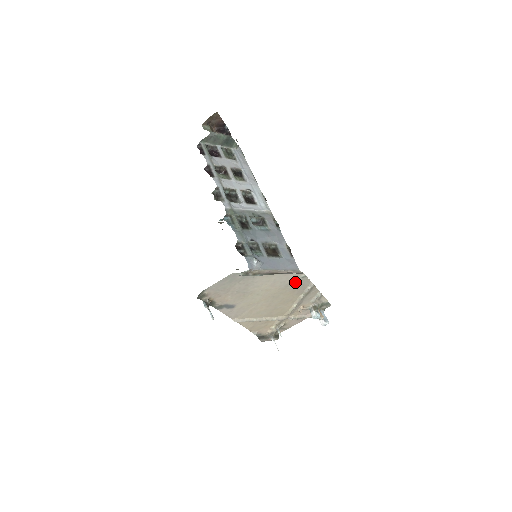
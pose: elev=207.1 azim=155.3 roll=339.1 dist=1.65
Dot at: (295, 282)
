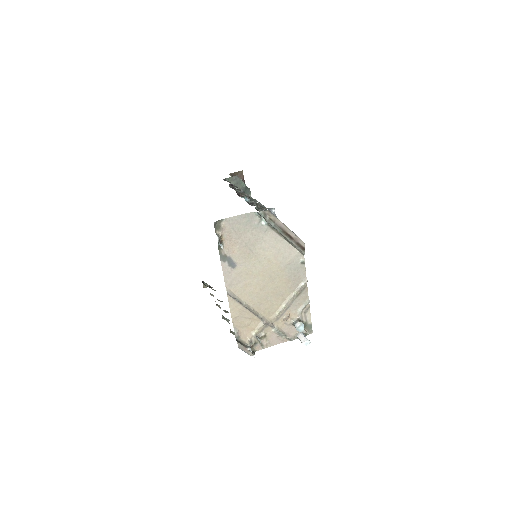
Dot at: (294, 267)
